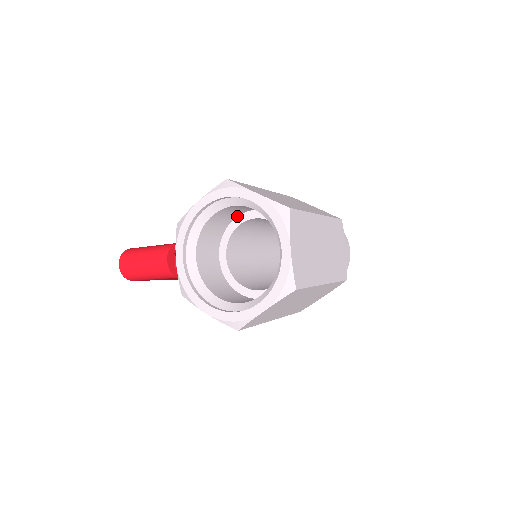
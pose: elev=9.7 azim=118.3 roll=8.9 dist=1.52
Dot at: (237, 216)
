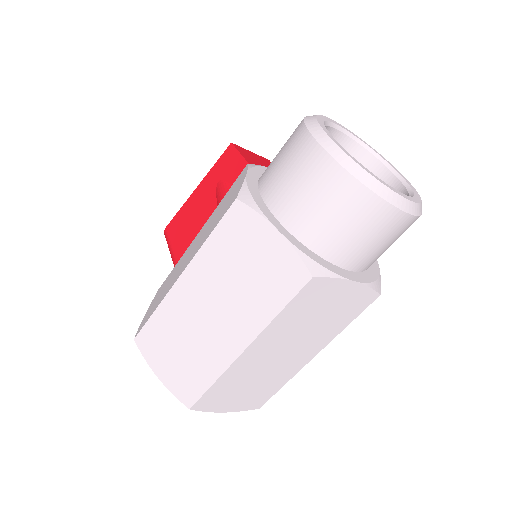
Dot at: occluded
